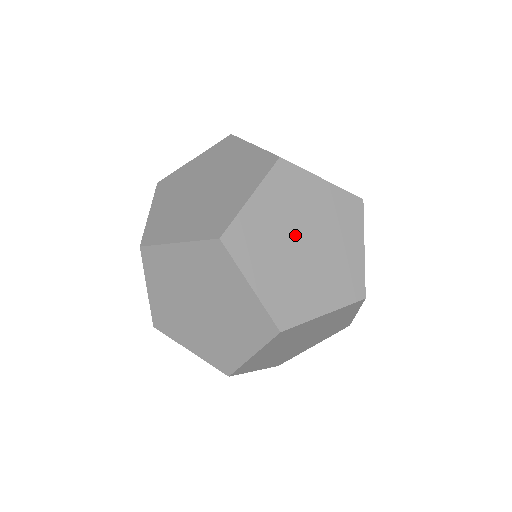
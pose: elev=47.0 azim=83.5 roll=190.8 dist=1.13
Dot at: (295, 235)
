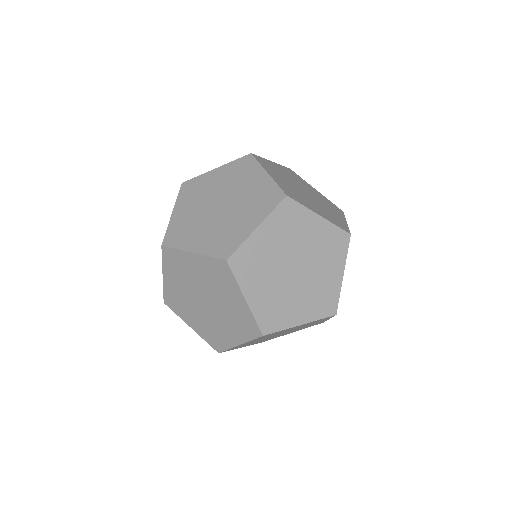
Dot at: (298, 186)
